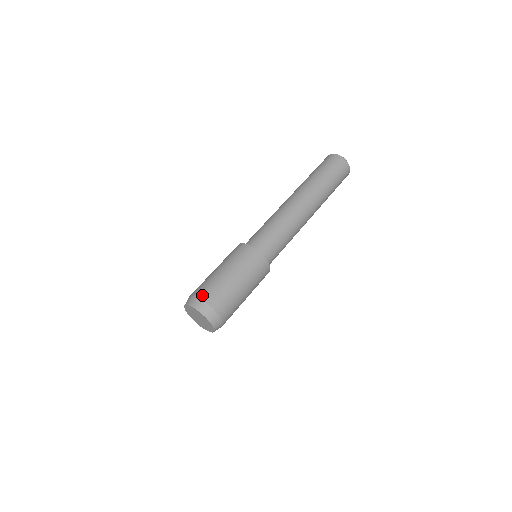
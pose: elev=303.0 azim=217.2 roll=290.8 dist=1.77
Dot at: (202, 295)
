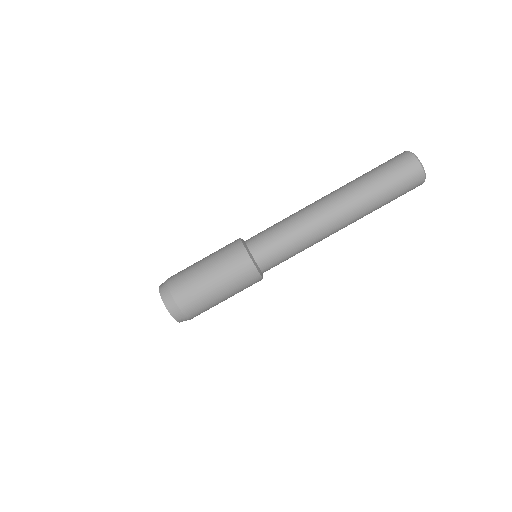
Dot at: (189, 314)
